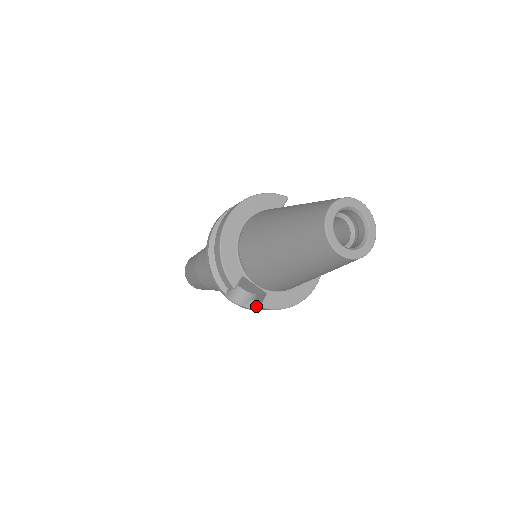
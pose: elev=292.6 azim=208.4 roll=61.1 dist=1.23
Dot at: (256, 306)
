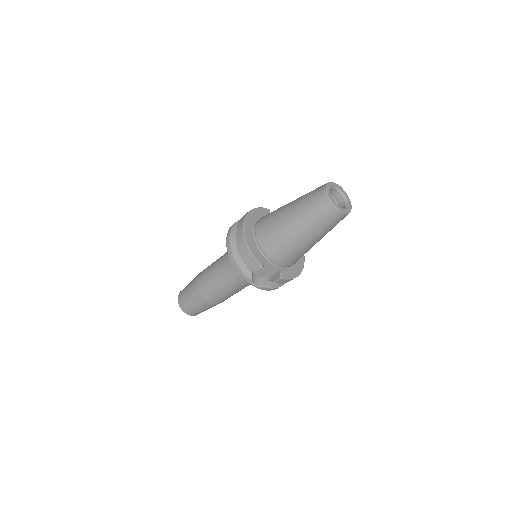
Dot at: (276, 280)
